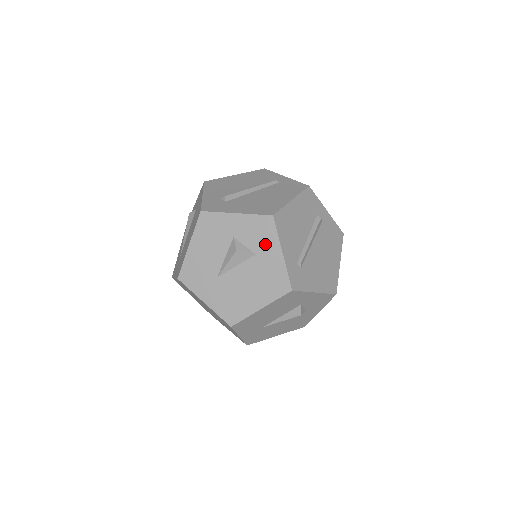
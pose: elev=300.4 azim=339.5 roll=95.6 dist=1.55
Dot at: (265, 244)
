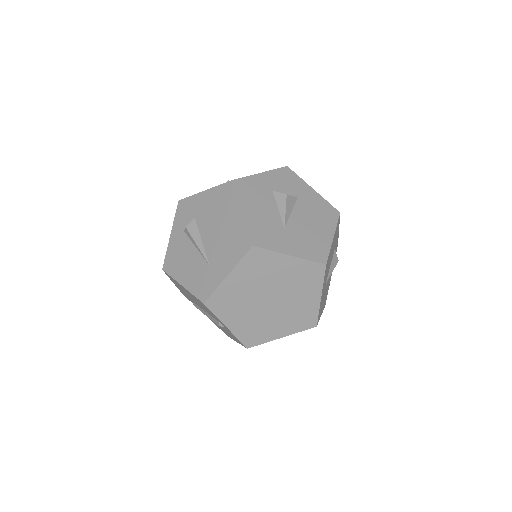
Dot at: (298, 187)
